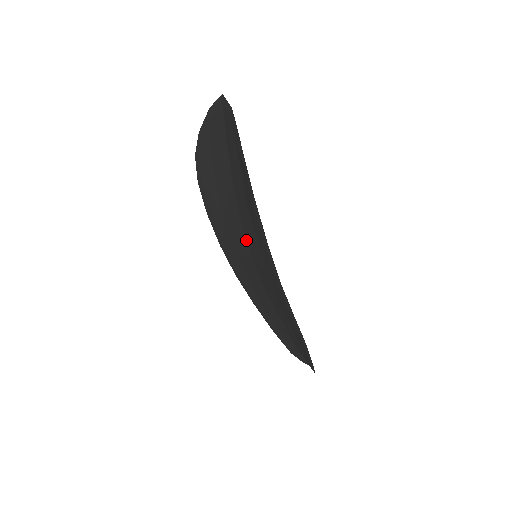
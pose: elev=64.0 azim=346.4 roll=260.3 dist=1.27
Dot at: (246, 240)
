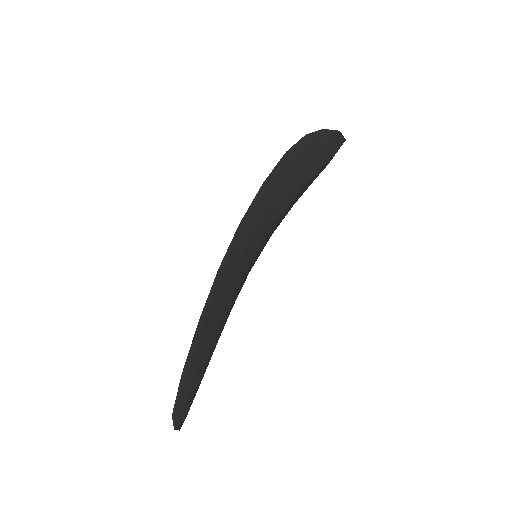
Dot at: occluded
